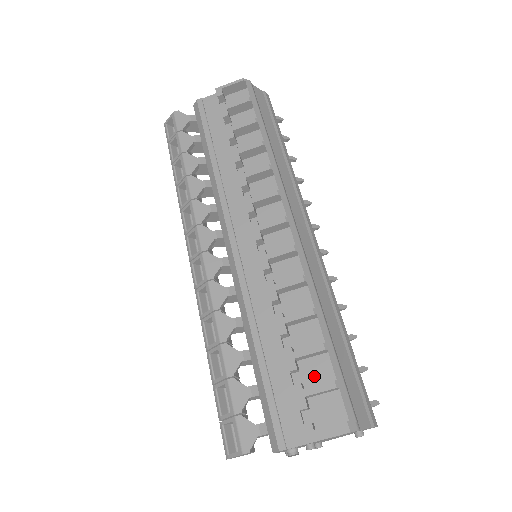
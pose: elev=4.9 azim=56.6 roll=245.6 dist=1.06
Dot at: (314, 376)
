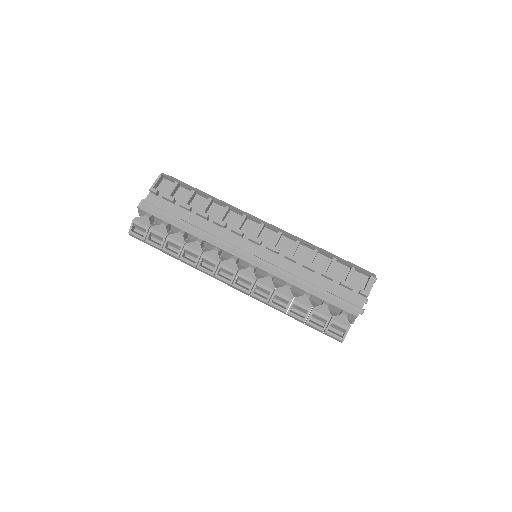
Dot at: (341, 275)
